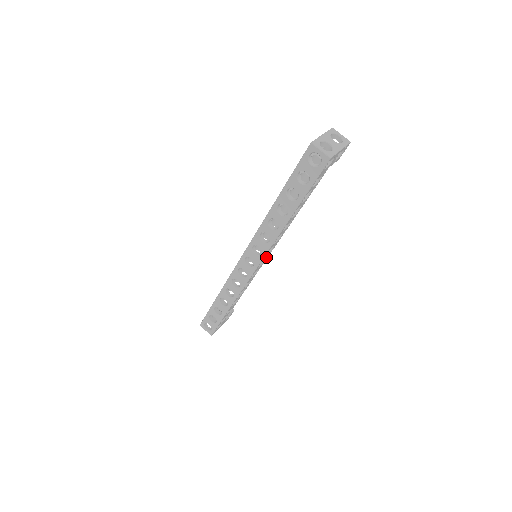
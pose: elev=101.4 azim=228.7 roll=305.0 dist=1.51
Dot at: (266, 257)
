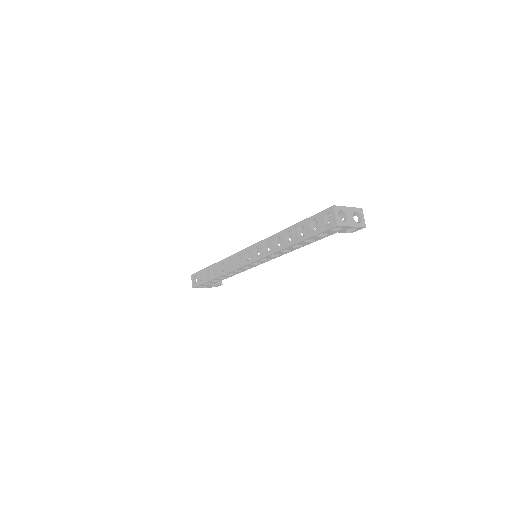
Dot at: (261, 262)
